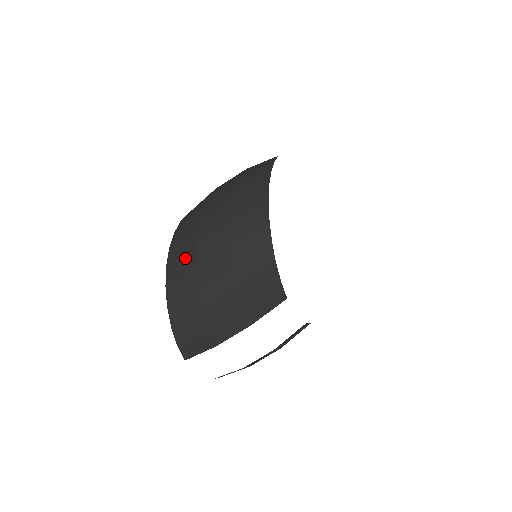
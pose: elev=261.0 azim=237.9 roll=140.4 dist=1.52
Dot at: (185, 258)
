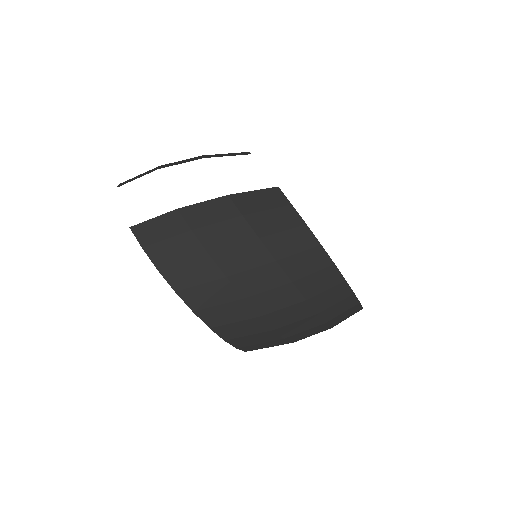
Dot at: occluded
